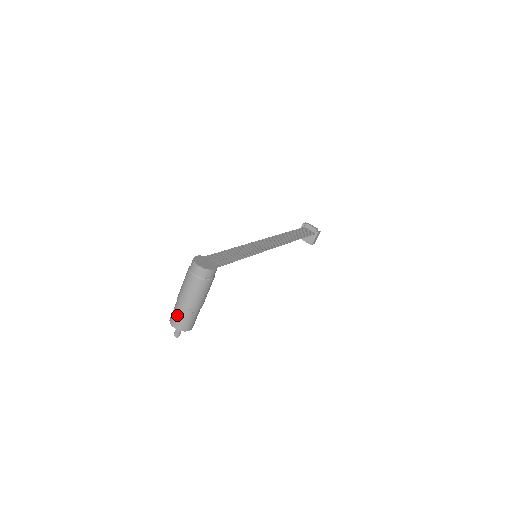
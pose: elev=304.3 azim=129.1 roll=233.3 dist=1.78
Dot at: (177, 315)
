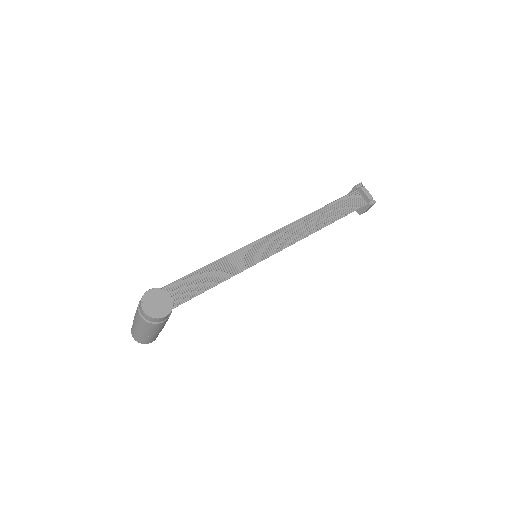
Dot at: (134, 332)
